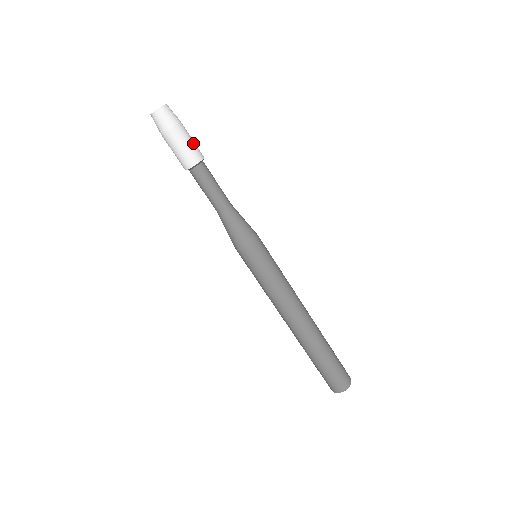
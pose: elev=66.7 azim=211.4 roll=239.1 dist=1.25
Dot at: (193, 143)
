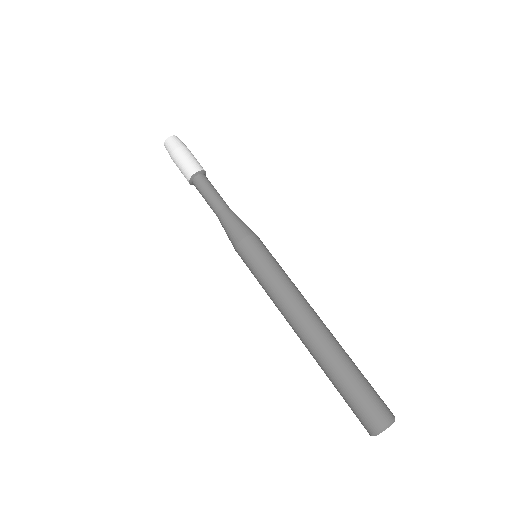
Dot at: (198, 162)
